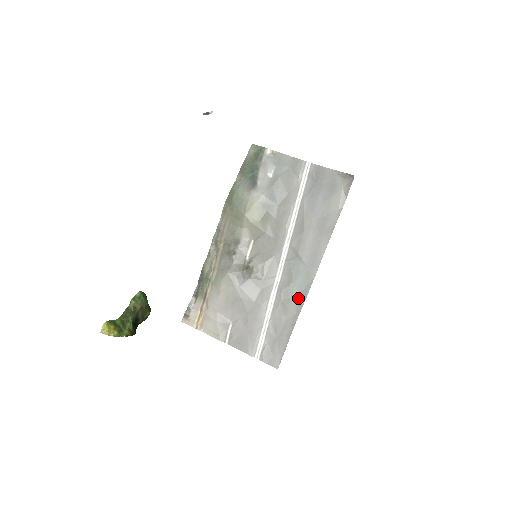
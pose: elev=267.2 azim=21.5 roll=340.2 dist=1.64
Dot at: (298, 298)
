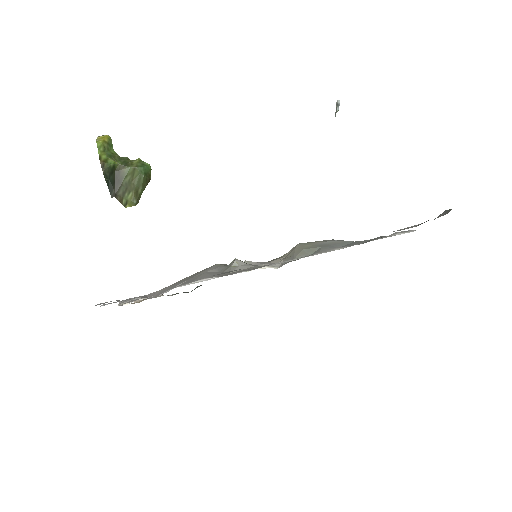
Dot at: (224, 273)
